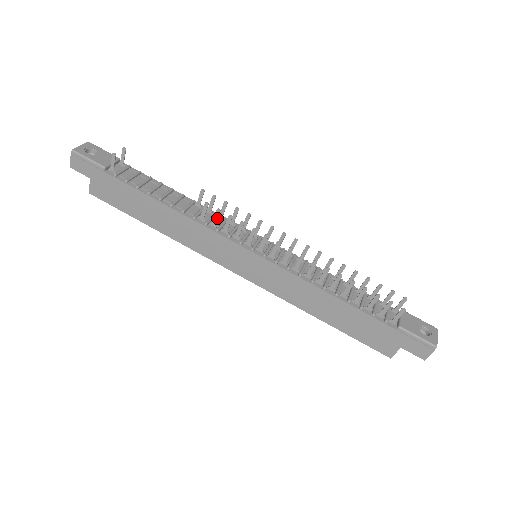
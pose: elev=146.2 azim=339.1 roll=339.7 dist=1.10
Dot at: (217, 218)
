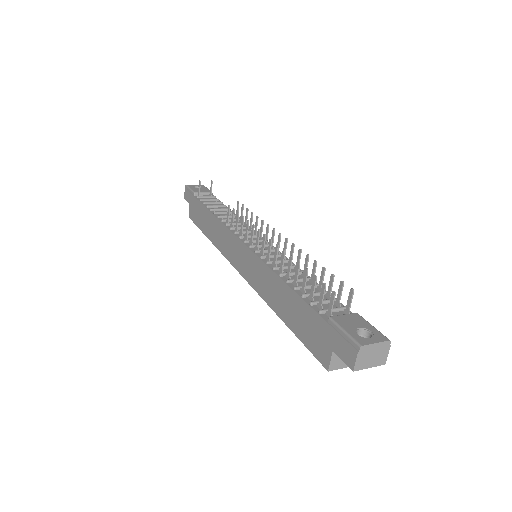
Dot at: (233, 218)
